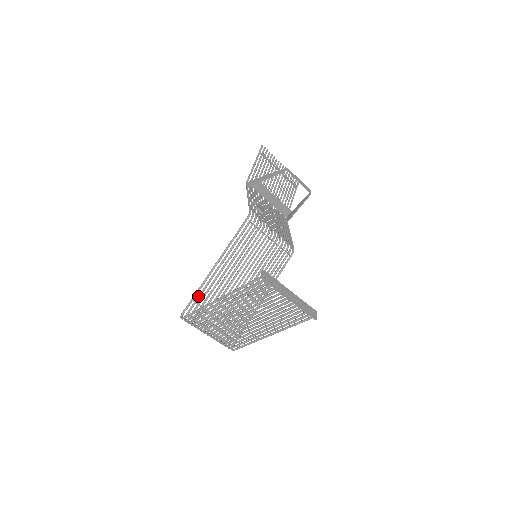
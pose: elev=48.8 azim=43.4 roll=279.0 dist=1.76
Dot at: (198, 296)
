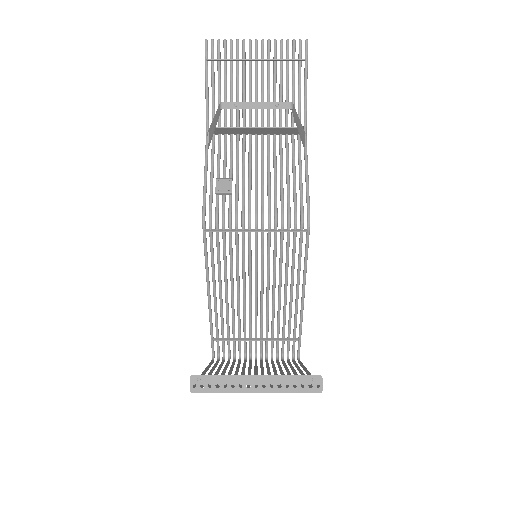
Dot at: occluded
